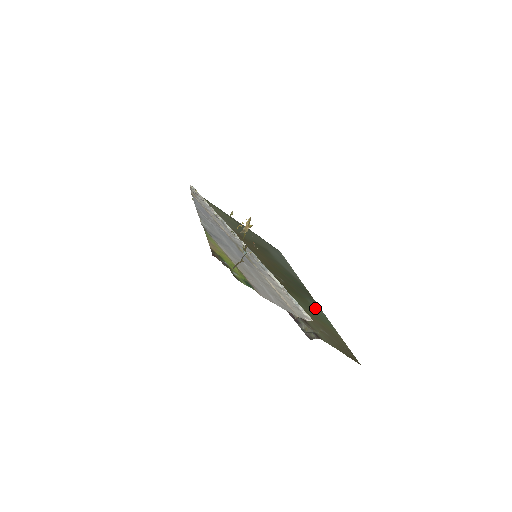
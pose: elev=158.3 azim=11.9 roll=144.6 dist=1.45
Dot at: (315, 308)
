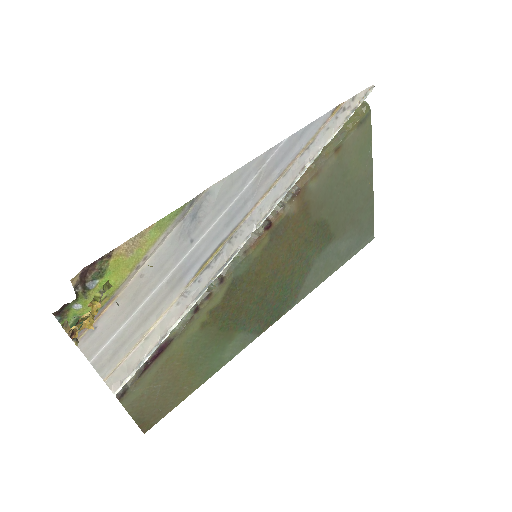
Dot at: (229, 348)
